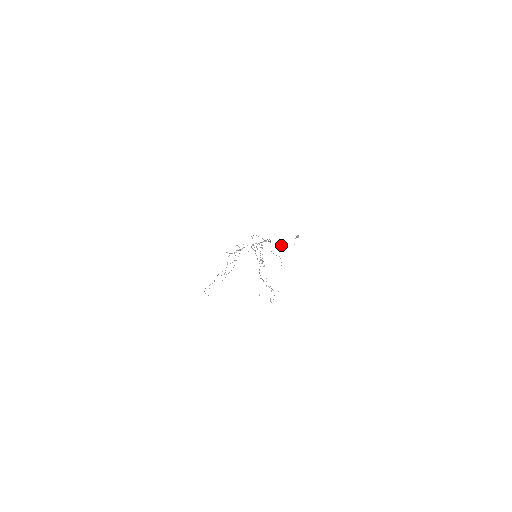
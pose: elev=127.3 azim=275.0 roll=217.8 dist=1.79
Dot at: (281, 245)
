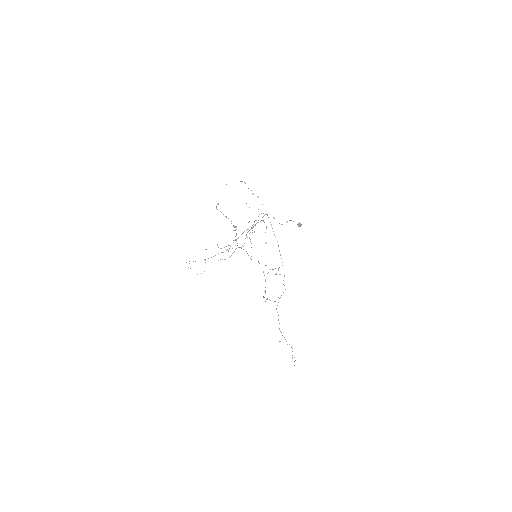
Dot at: occluded
